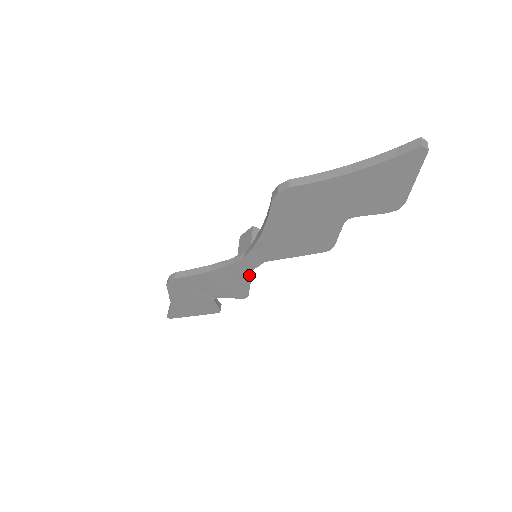
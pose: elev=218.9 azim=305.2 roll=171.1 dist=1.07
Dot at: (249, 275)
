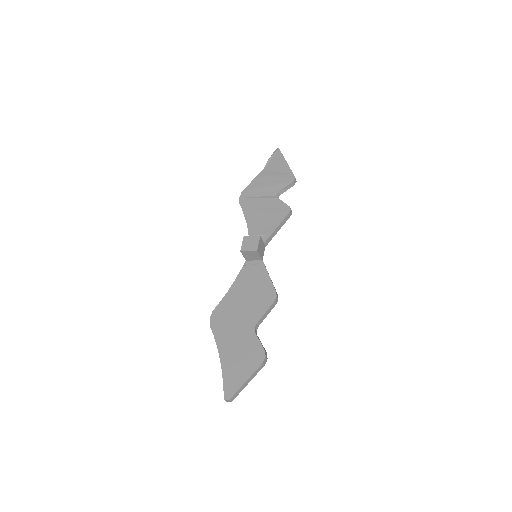
Dot at: (269, 240)
